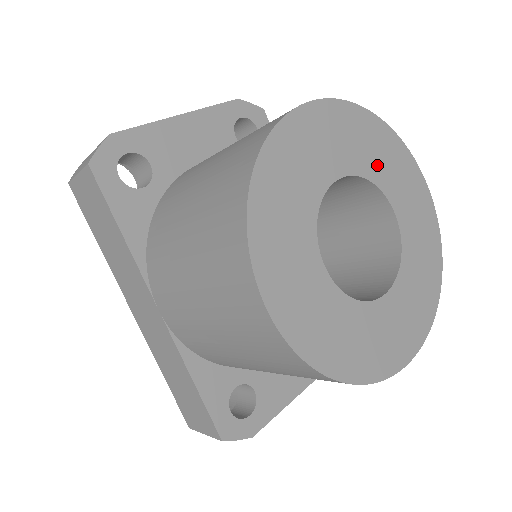
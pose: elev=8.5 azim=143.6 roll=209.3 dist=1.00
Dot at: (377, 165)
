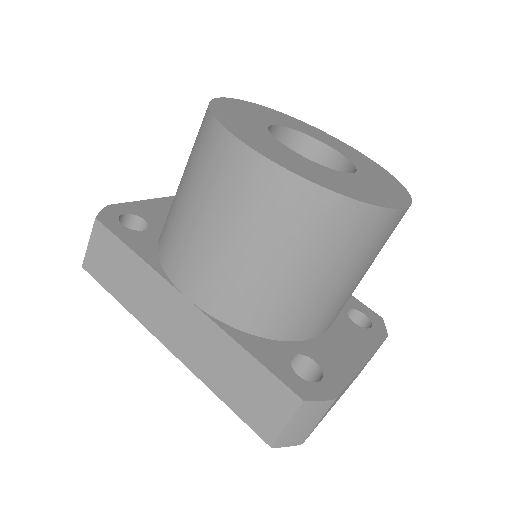
Dot at: (300, 128)
